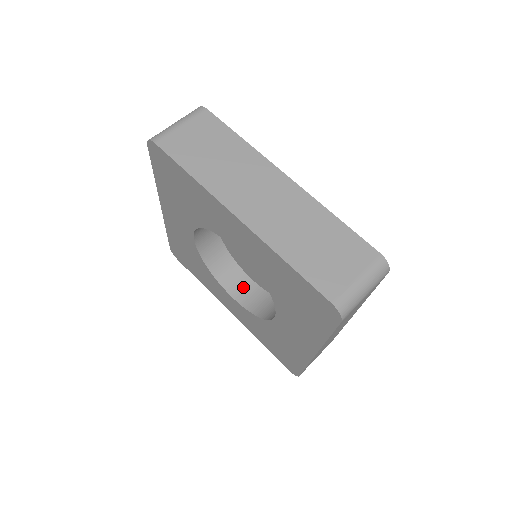
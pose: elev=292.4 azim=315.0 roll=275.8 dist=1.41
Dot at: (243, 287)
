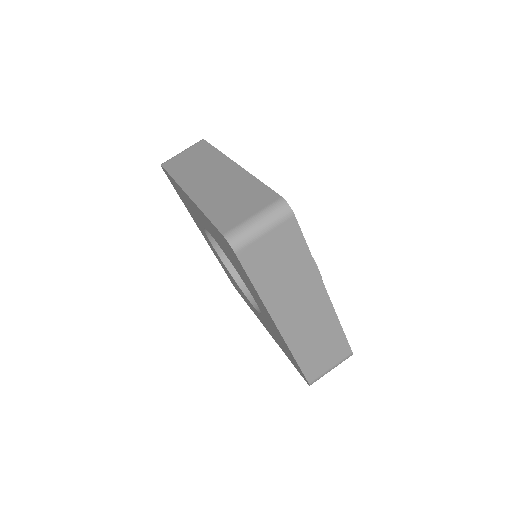
Dot at: occluded
